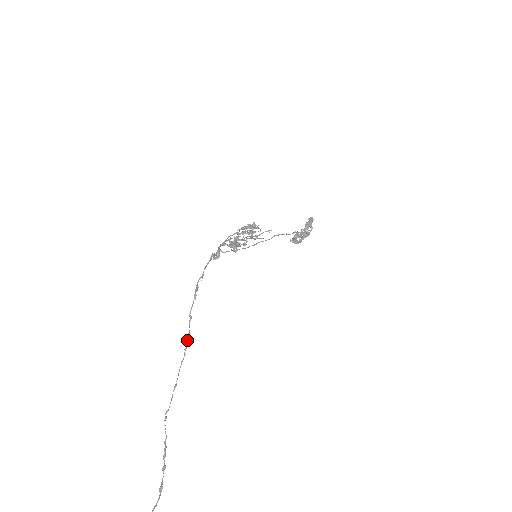
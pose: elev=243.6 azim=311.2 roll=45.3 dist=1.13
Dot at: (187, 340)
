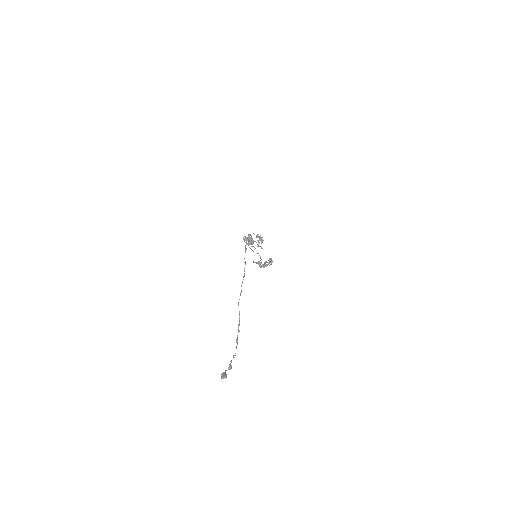
Dot at: occluded
